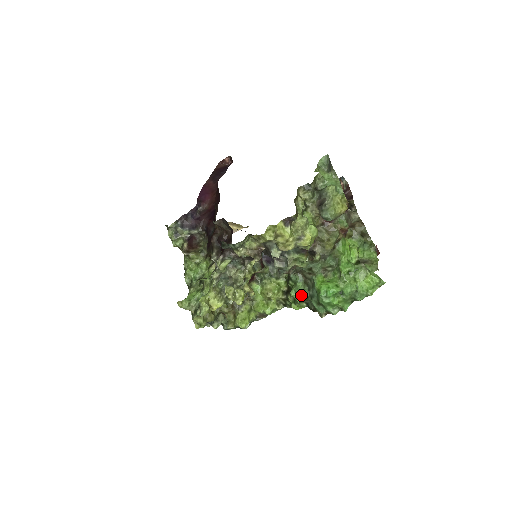
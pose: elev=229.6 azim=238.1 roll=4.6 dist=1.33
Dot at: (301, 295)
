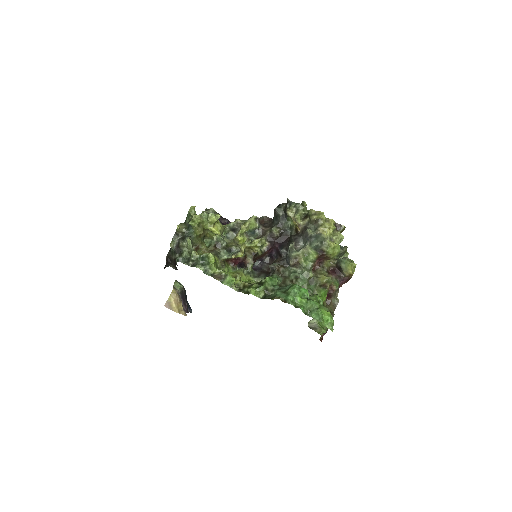
Dot at: (272, 284)
